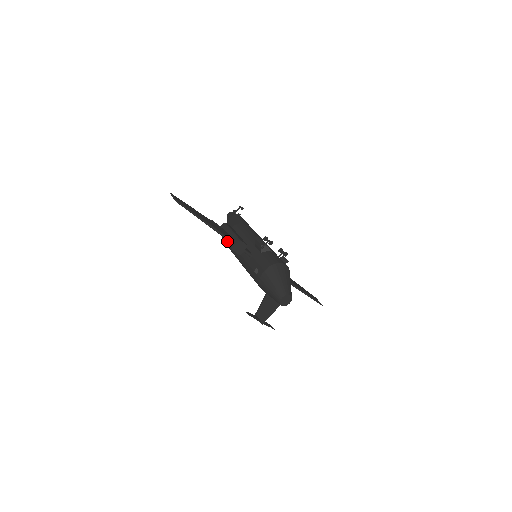
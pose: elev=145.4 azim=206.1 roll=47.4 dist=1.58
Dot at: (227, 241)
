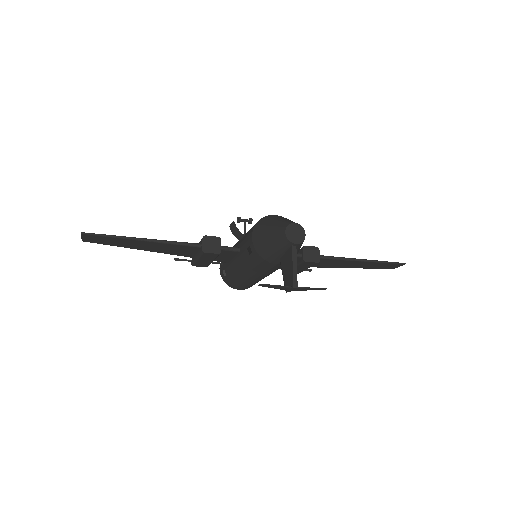
Dot at: (197, 255)
